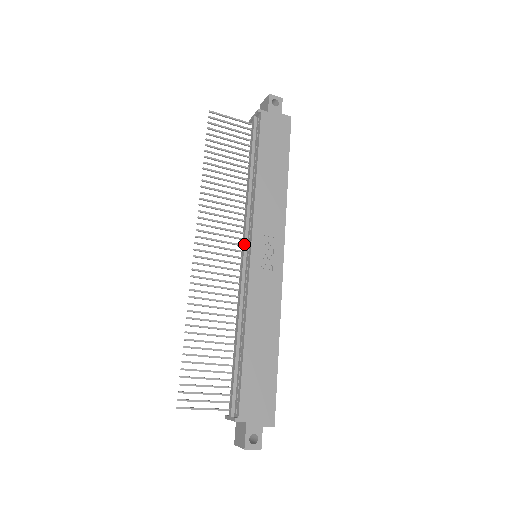
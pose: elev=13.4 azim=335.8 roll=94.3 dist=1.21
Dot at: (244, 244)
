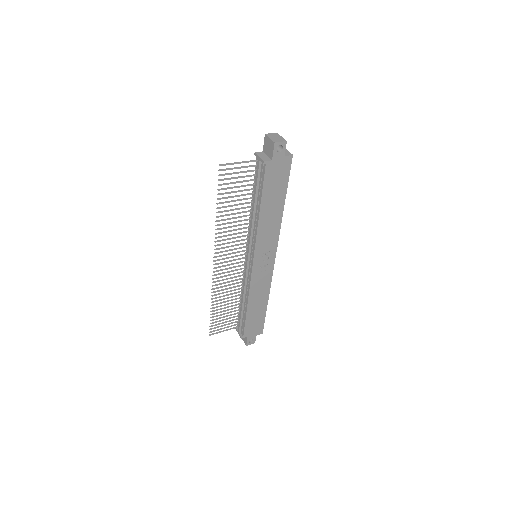
Dot at: (248, 255)
